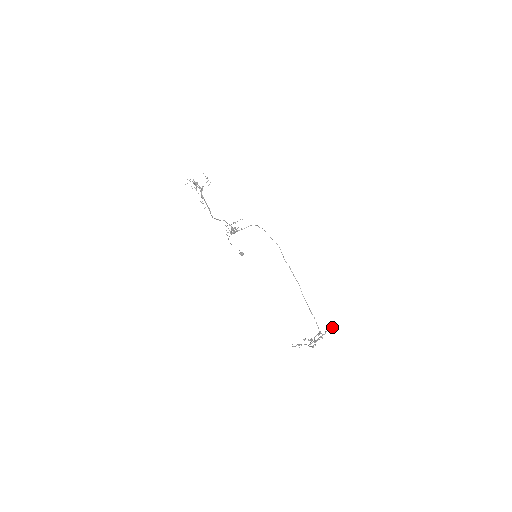
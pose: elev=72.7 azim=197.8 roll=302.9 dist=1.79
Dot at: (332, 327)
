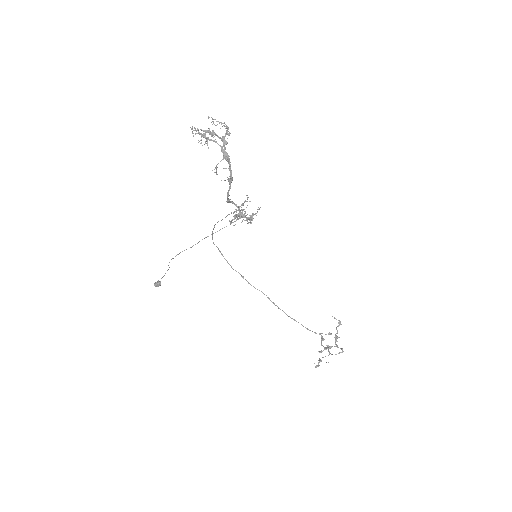
Dot at: (339, 320)
